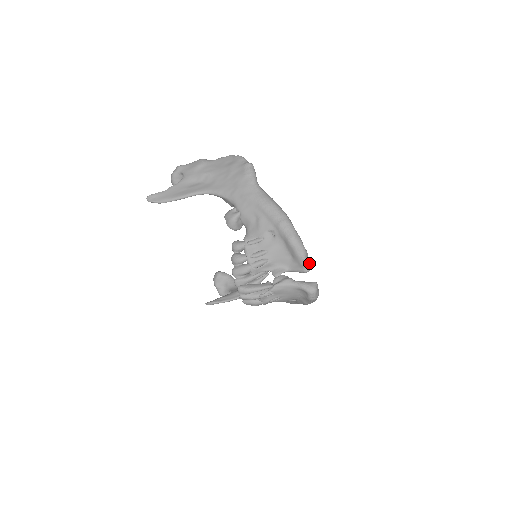
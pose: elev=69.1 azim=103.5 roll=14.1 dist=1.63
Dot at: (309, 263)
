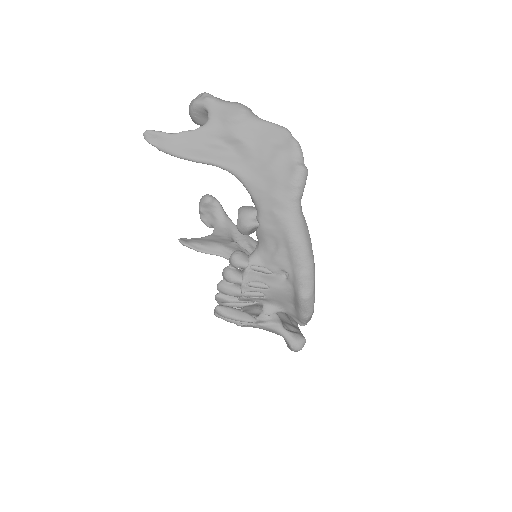
Dot at: (309, 319)
